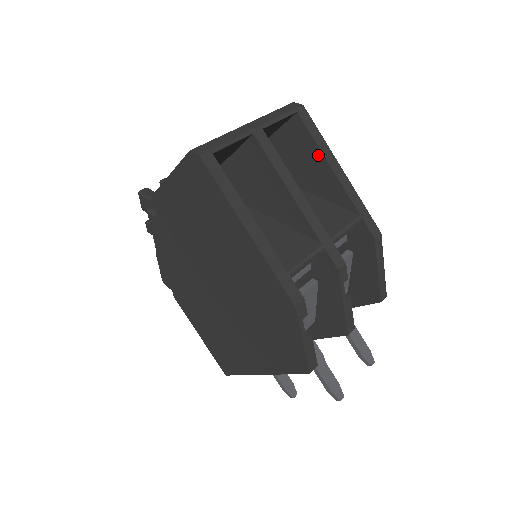
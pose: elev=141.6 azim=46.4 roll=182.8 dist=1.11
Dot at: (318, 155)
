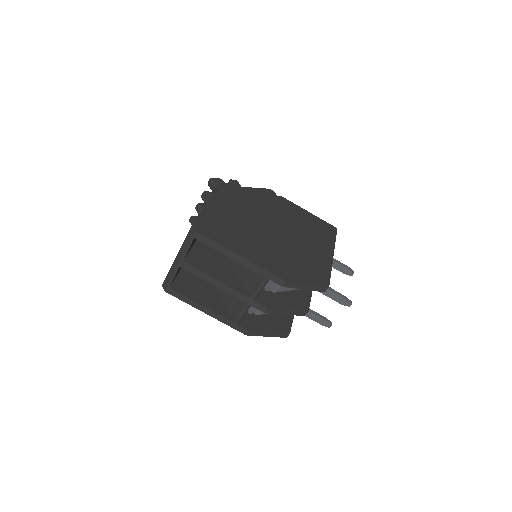
Dot at: (224, 251)
